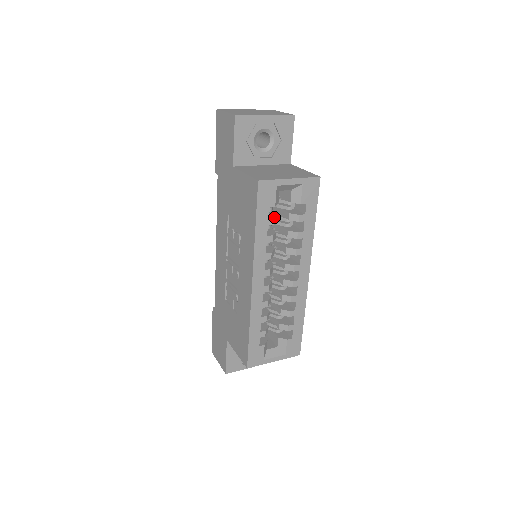
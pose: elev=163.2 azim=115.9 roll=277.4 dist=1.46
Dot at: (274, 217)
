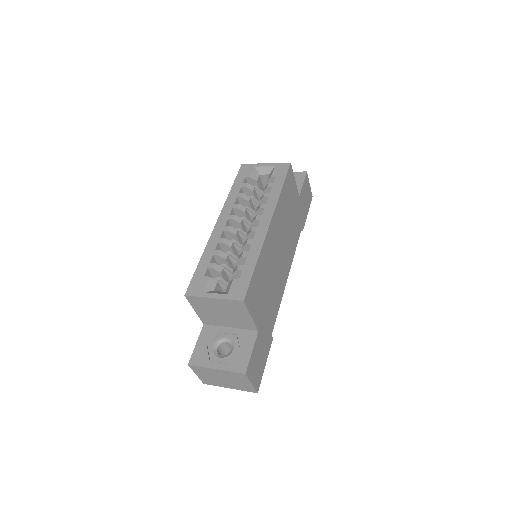
Dot at: occluded
